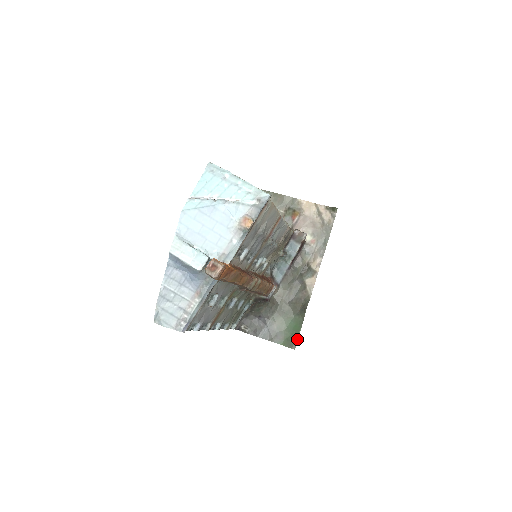
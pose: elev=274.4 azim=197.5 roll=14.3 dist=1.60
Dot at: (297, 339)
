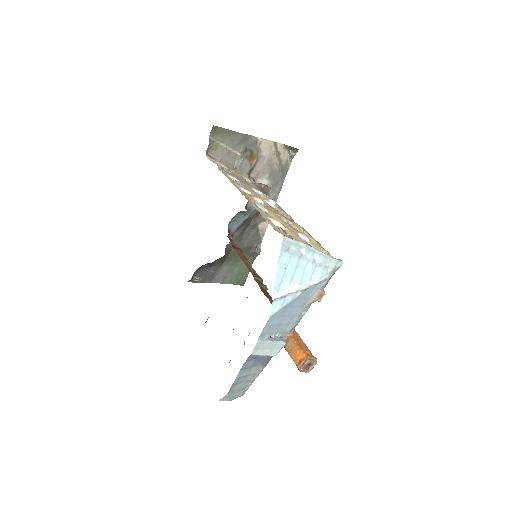
Dot at: occluded
